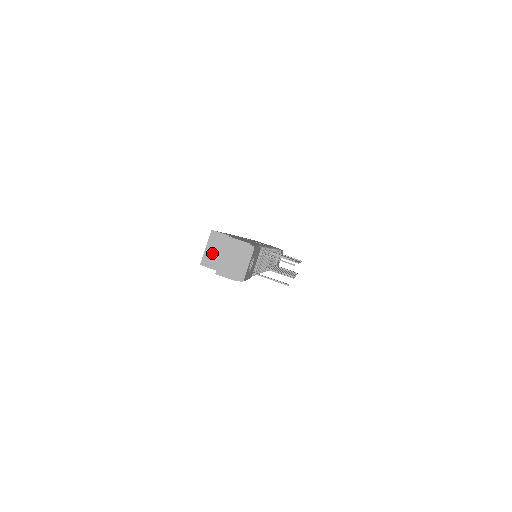
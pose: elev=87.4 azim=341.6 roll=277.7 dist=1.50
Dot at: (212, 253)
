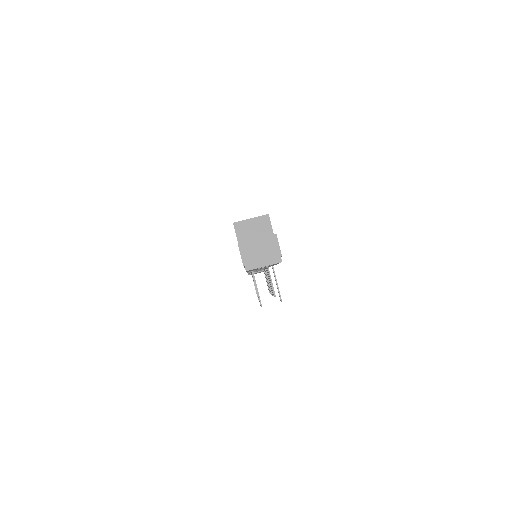
Dot at: (250, 227)
